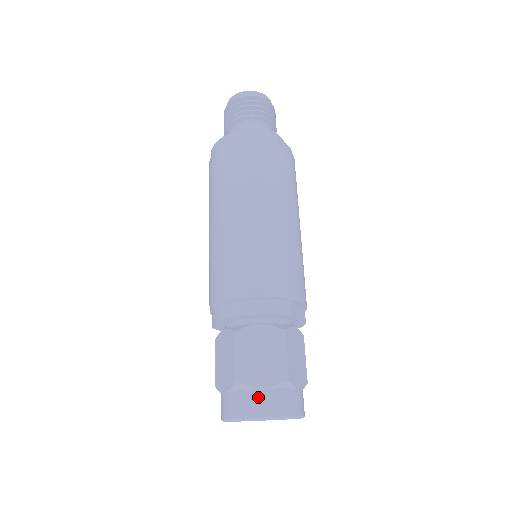
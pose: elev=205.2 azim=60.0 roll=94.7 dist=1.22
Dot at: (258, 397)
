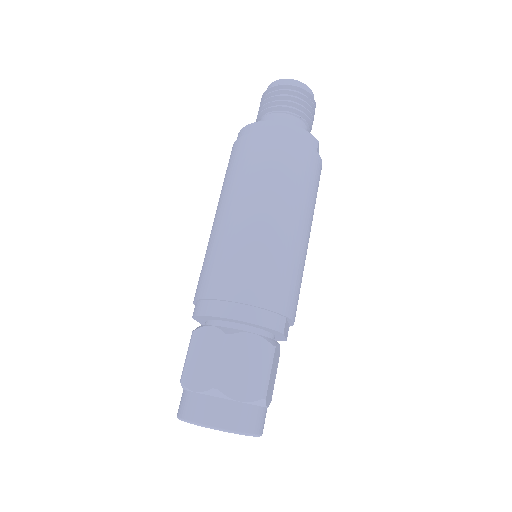
Dot at: (232, 409)
